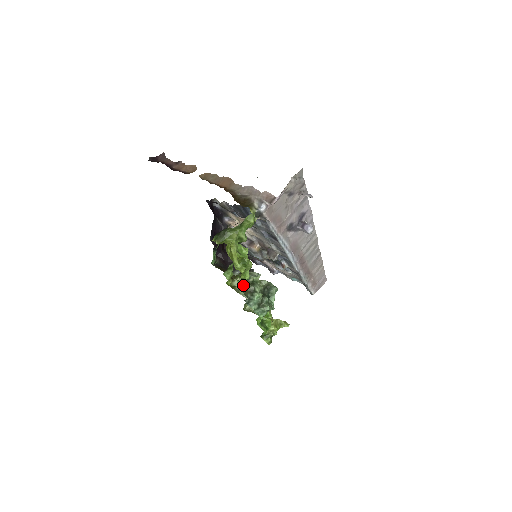
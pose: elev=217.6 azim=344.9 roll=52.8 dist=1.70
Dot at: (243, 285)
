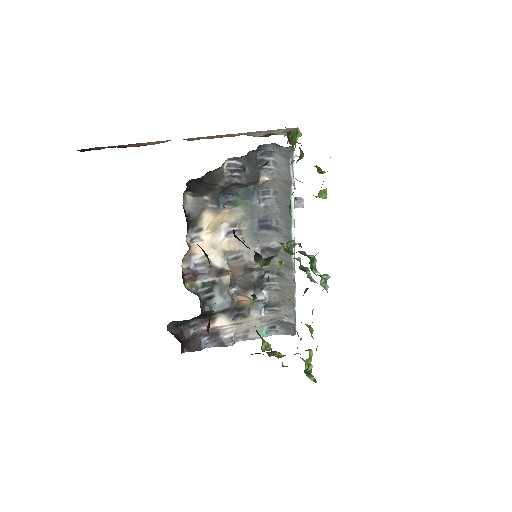
Dot at: (291, 253)
